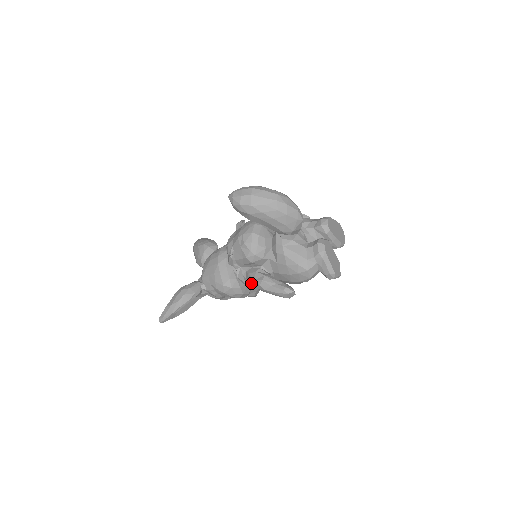
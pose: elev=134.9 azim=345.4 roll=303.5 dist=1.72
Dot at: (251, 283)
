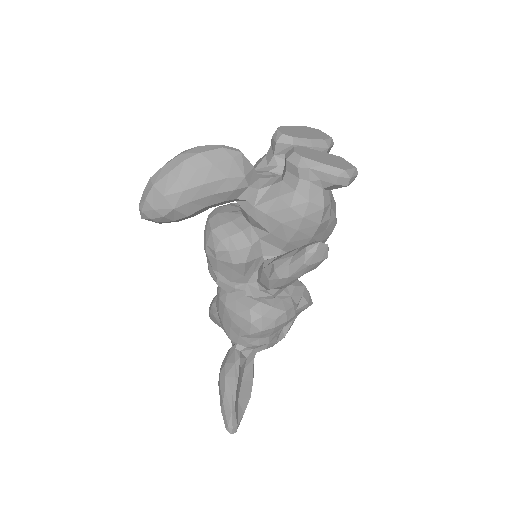
Dot at: (271, 287)
